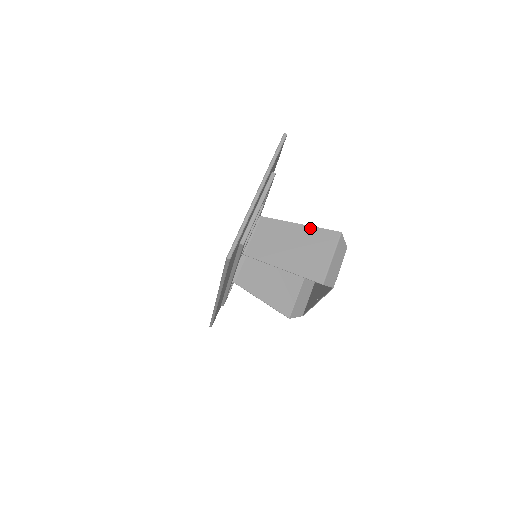
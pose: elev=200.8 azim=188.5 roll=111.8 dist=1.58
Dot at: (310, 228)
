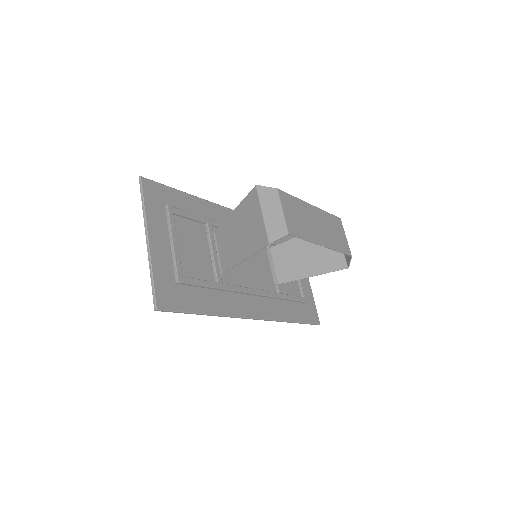
Dot at: (240, 206)
